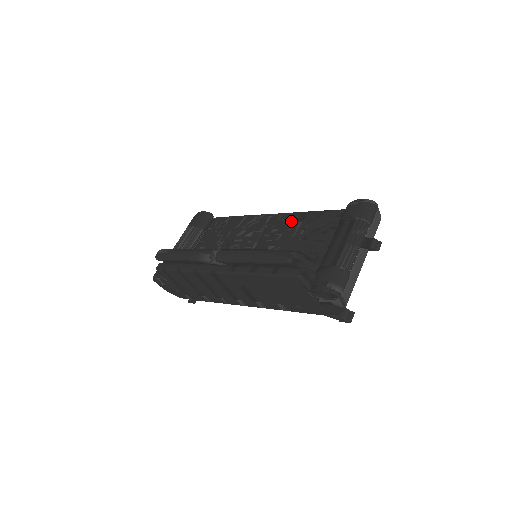
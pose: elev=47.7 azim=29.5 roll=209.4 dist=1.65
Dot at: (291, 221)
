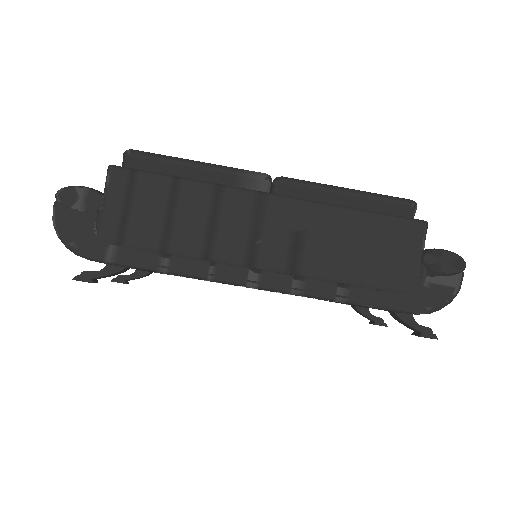
Dot at: occluded
